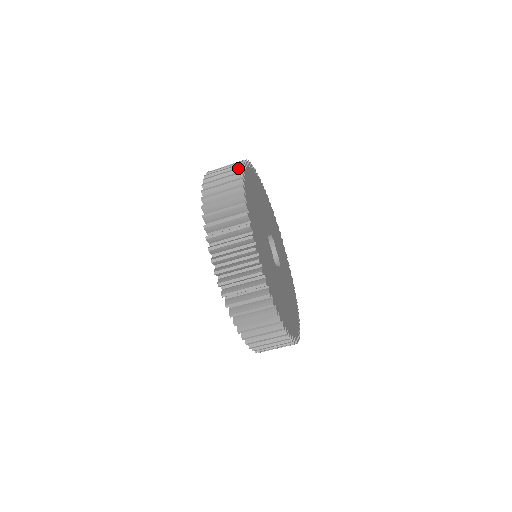
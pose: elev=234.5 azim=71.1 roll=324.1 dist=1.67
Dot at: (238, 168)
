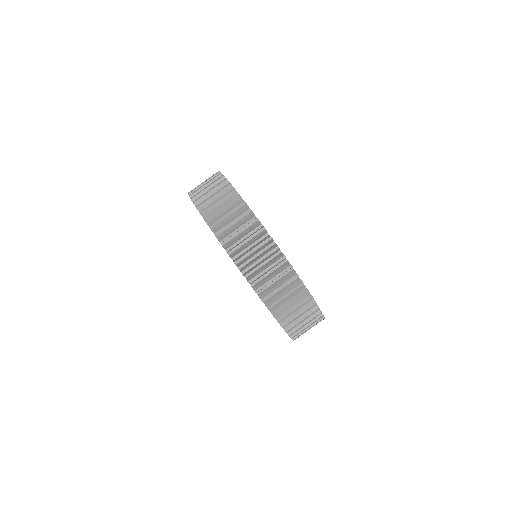
Dot at: occluded
